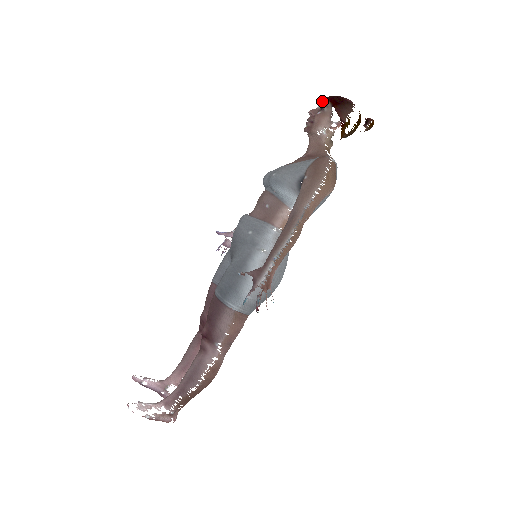
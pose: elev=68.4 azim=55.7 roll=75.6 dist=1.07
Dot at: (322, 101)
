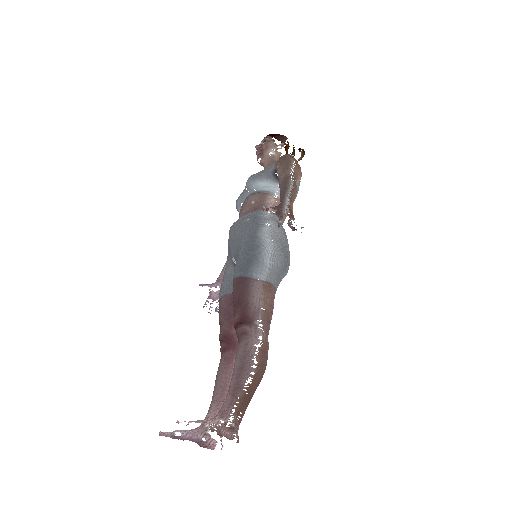
Dot at: (262, 140)
